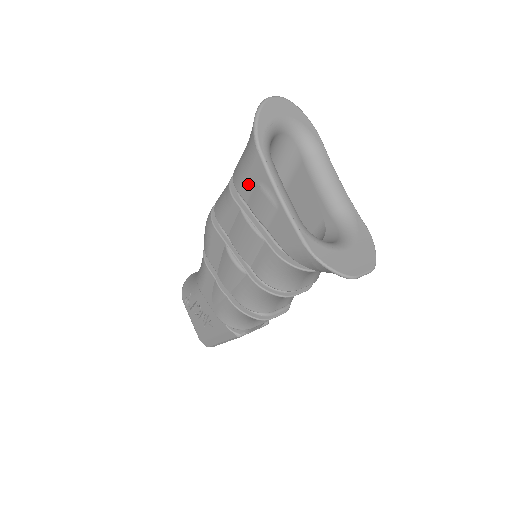
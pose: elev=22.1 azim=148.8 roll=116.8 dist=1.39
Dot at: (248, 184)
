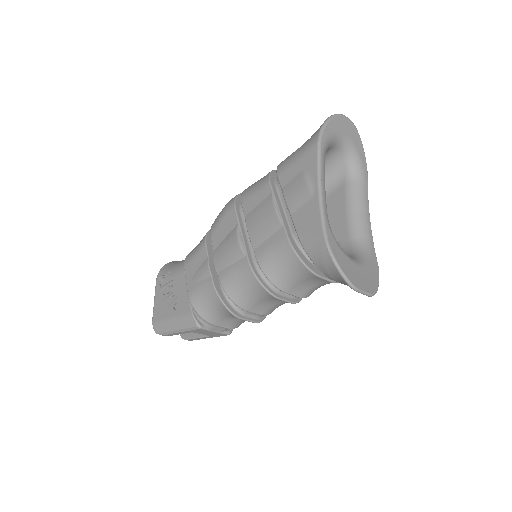
Dot at: (292, 171)
